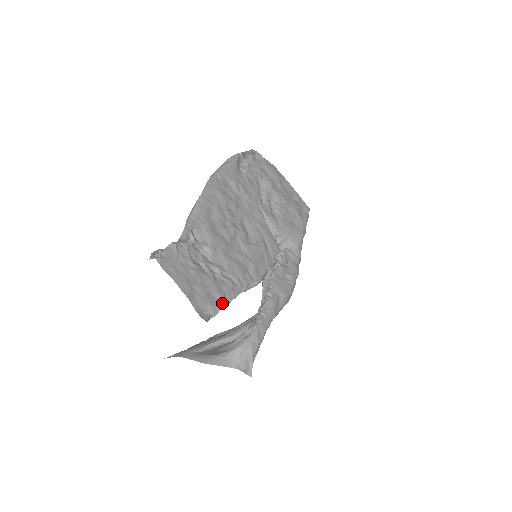
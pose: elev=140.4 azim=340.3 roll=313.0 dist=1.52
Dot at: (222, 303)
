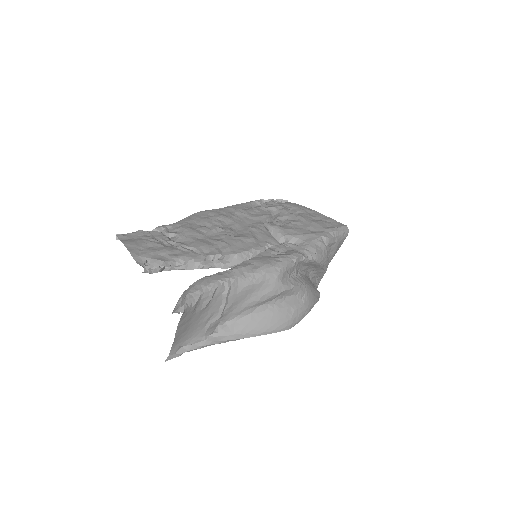
Dot at: (169, 260)
